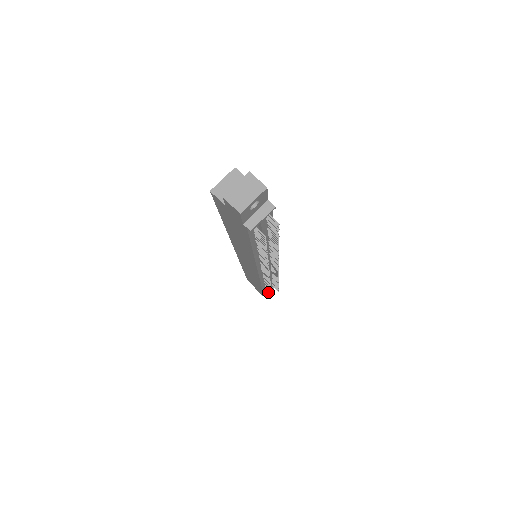
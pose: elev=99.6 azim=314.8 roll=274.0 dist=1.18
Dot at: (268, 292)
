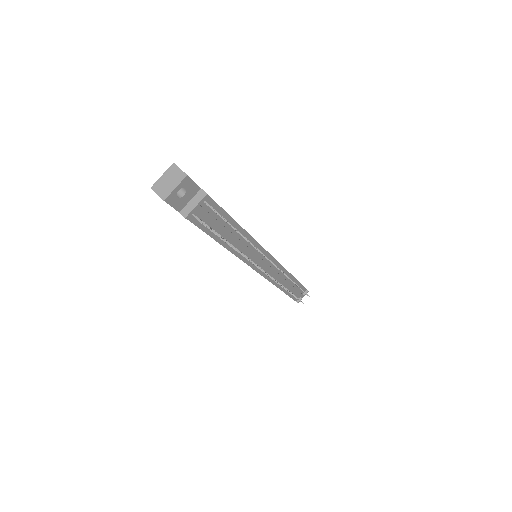
Dot at: occluded
